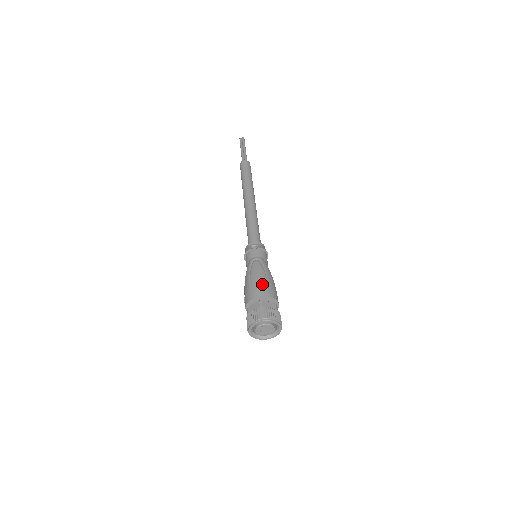
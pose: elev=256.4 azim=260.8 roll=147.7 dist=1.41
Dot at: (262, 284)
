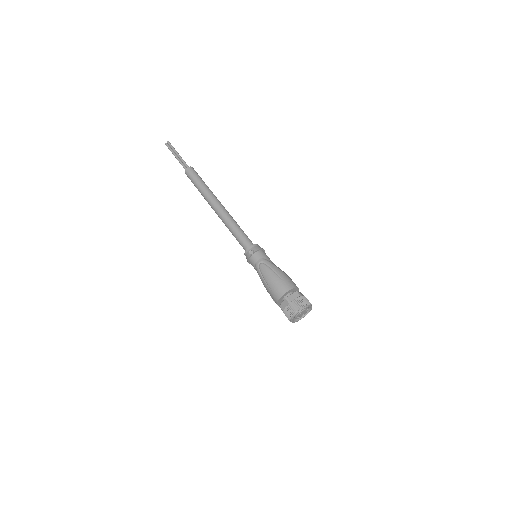
Dot at: (278, 283)
